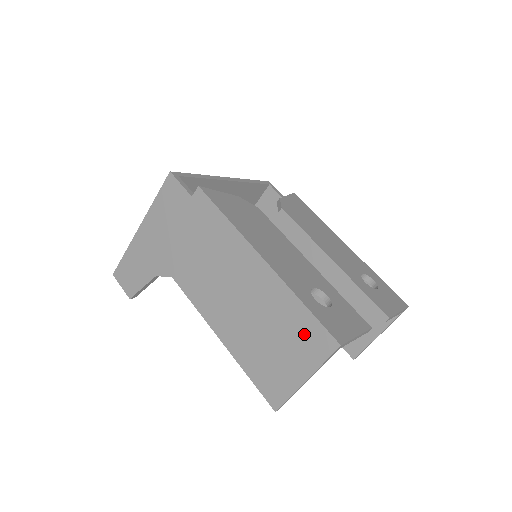
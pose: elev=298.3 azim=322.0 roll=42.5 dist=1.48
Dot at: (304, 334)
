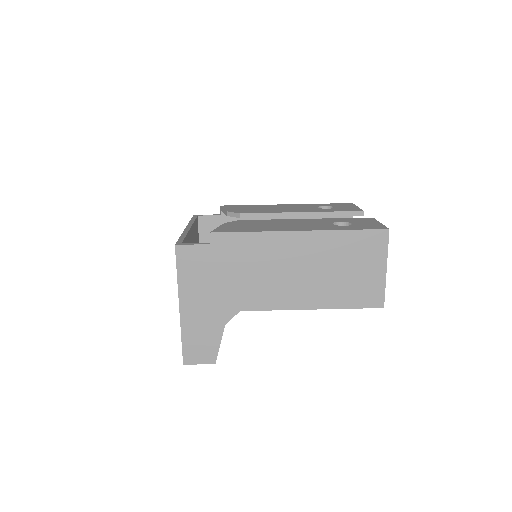
Dot at: (364, 246)
